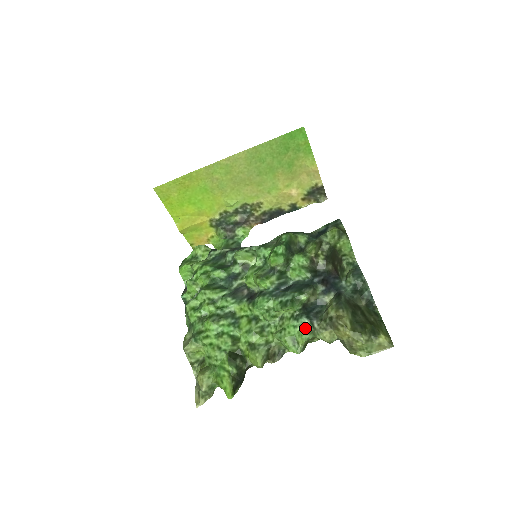
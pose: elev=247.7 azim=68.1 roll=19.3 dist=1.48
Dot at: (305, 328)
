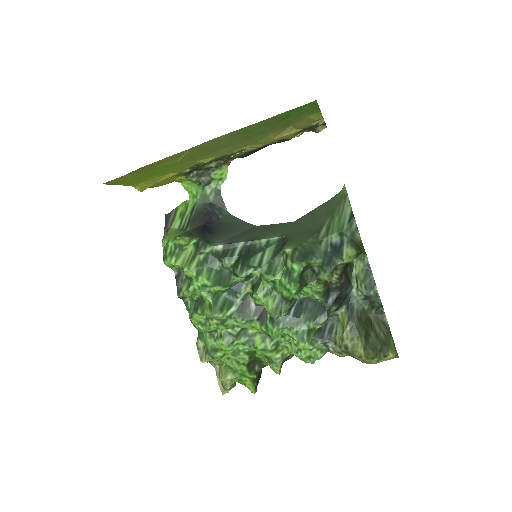
Dot at: (320, 348)
